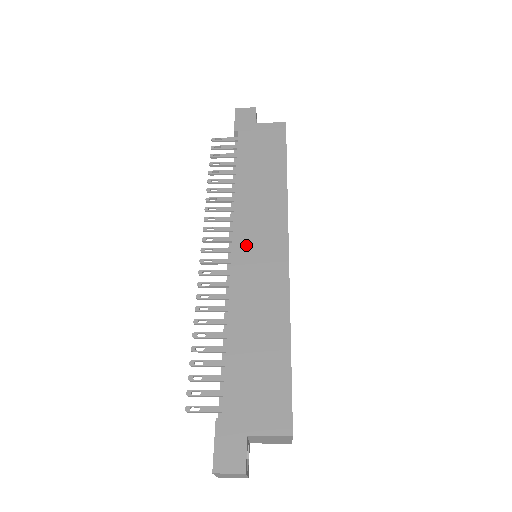
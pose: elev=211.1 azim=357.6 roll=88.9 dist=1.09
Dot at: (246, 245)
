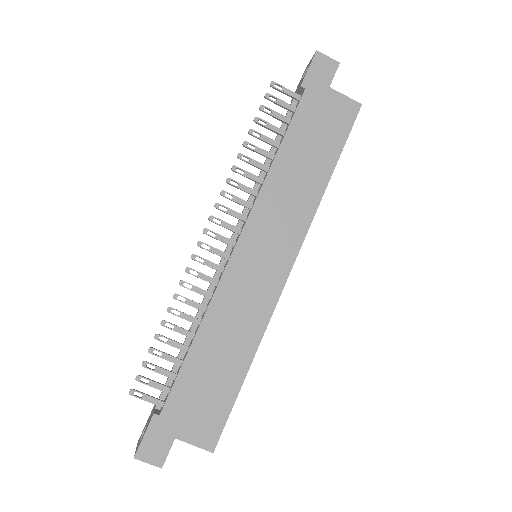
Dot at: (251, 248)
